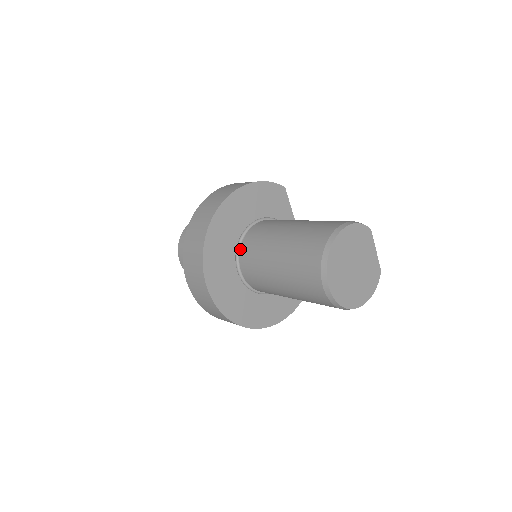
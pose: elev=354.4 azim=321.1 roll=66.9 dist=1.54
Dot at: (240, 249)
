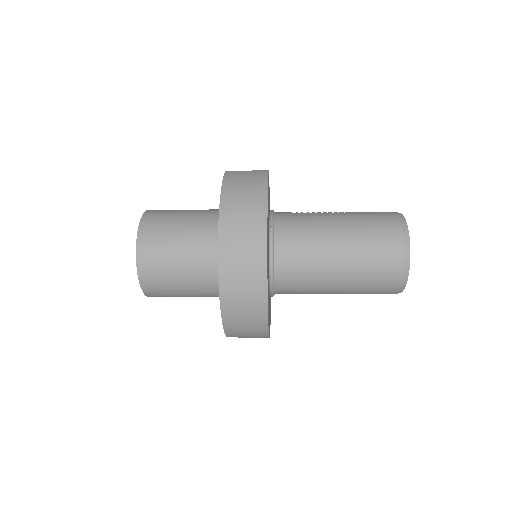
Dot at: (275, 275)
